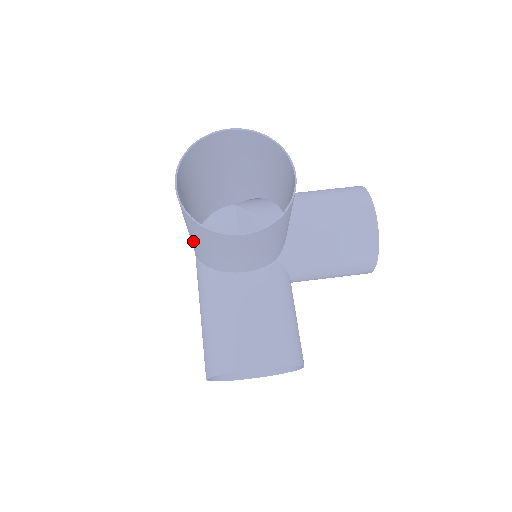
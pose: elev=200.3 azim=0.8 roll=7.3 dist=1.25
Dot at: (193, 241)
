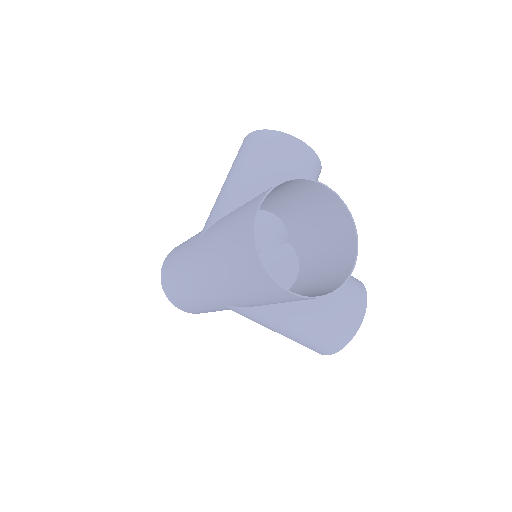
Dot at: occluded
